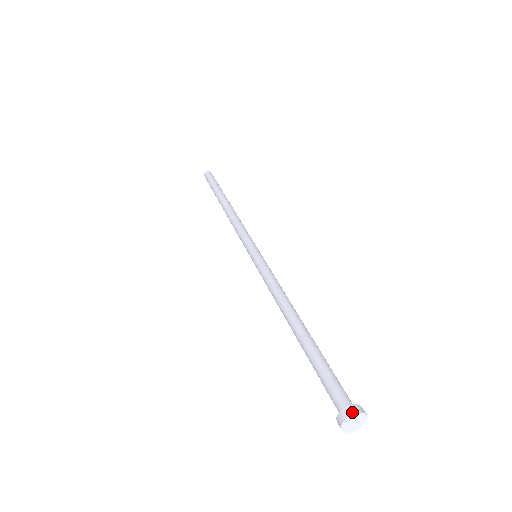
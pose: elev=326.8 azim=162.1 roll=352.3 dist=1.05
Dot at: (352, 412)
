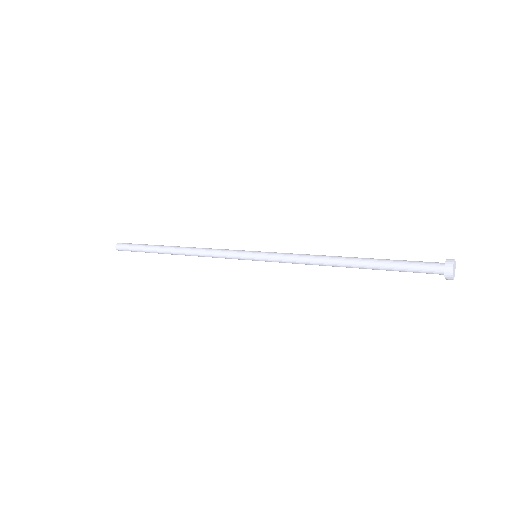
Dot at: (453, 259)
